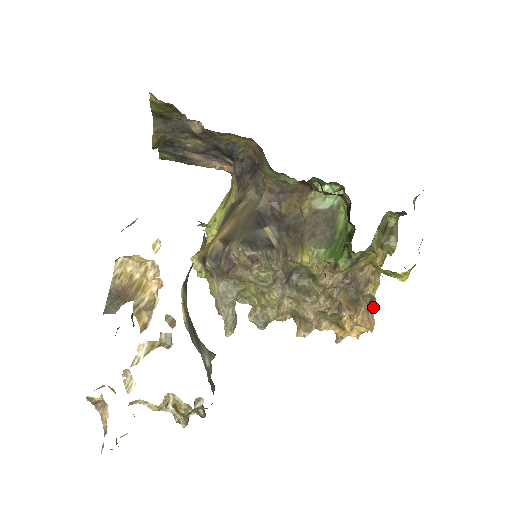
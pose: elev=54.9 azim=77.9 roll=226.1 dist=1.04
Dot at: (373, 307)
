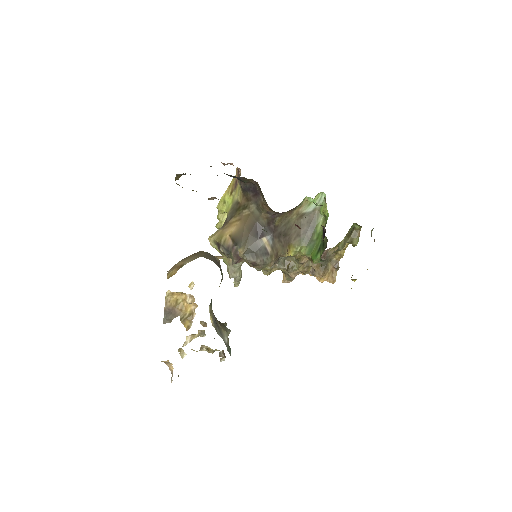
Dot at: (337, 270)
